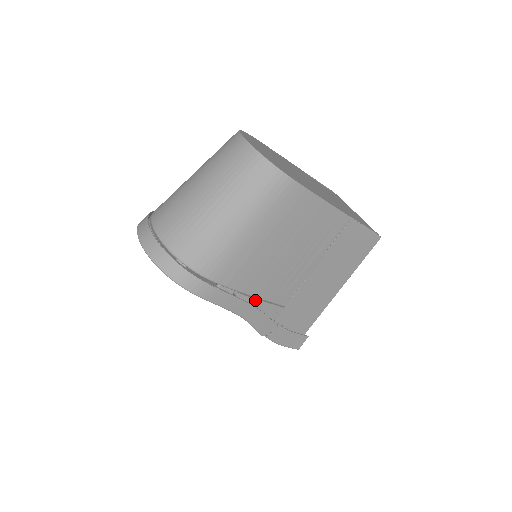
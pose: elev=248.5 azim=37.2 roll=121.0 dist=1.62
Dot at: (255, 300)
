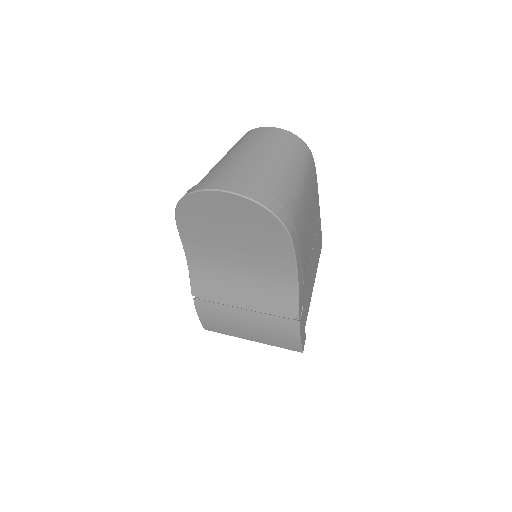
Dot at: occluded
